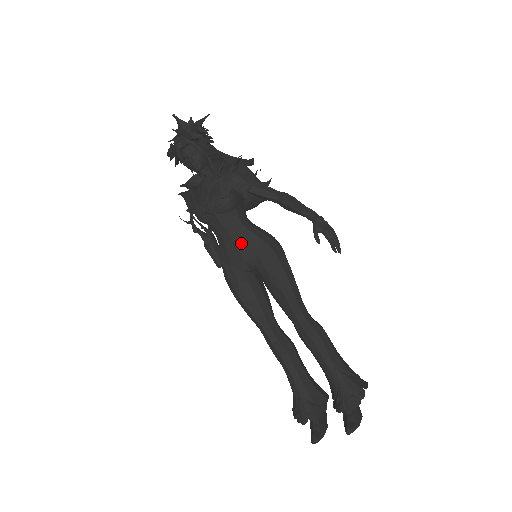
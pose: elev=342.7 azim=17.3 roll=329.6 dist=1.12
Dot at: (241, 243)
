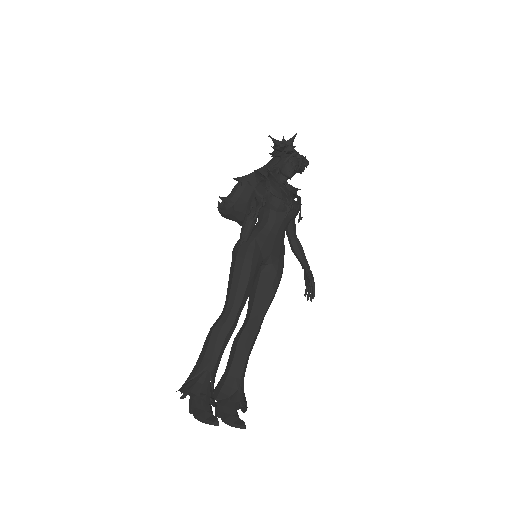
Dot at: (278, 242)
